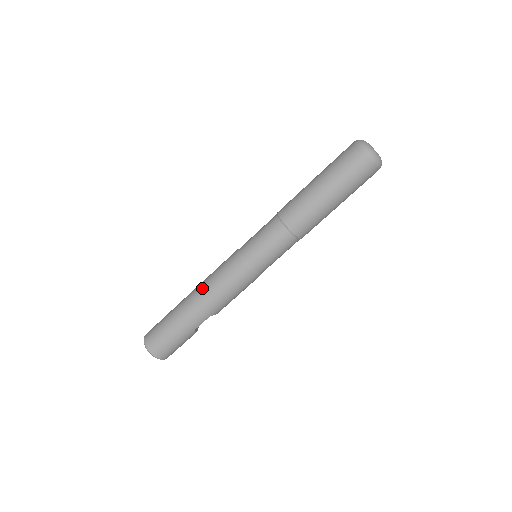
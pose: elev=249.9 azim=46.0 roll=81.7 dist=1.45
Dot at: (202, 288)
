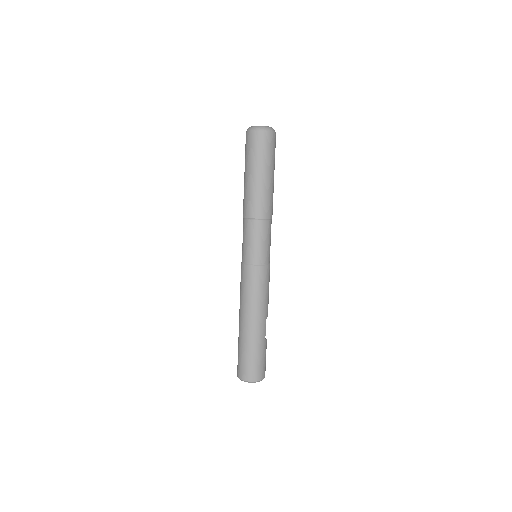
Dot at: (245, 308)
